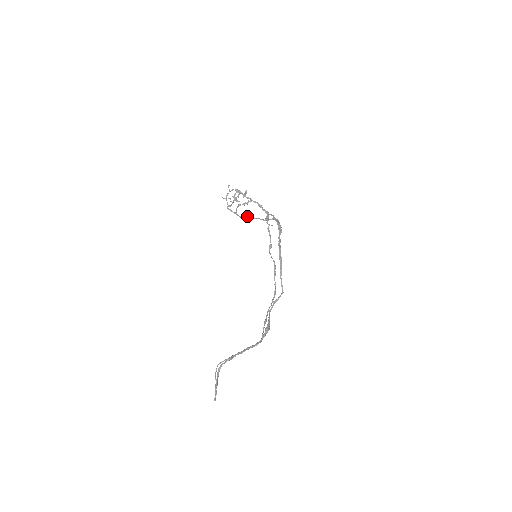
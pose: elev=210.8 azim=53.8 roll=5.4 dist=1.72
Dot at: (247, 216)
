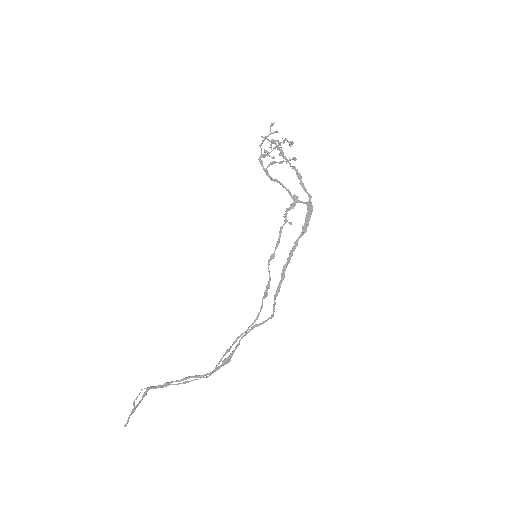
Dot at: (278, 182)
